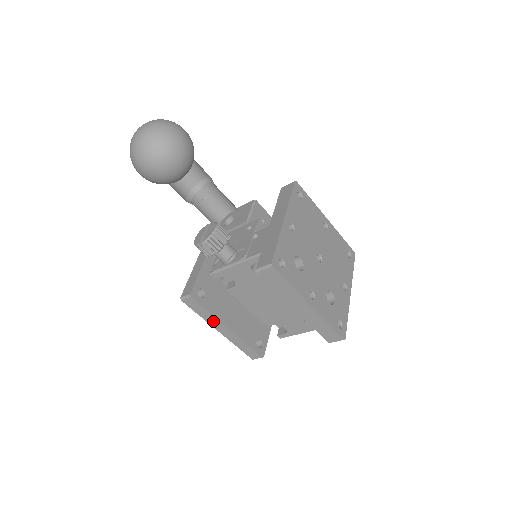
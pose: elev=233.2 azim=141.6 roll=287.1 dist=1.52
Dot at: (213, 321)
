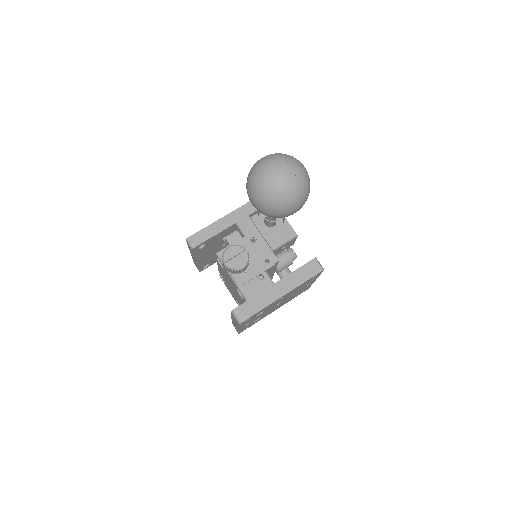
Dot at: (192, 254)
